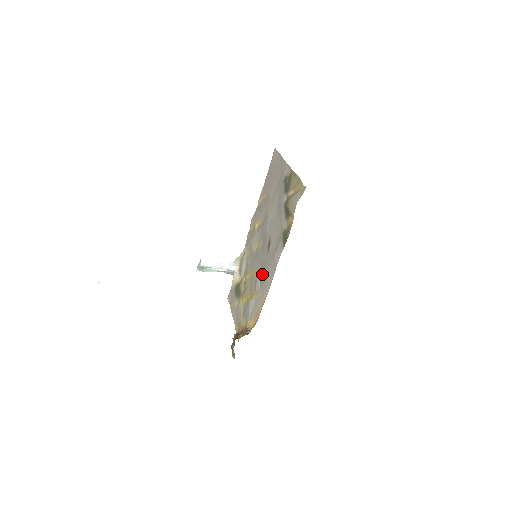
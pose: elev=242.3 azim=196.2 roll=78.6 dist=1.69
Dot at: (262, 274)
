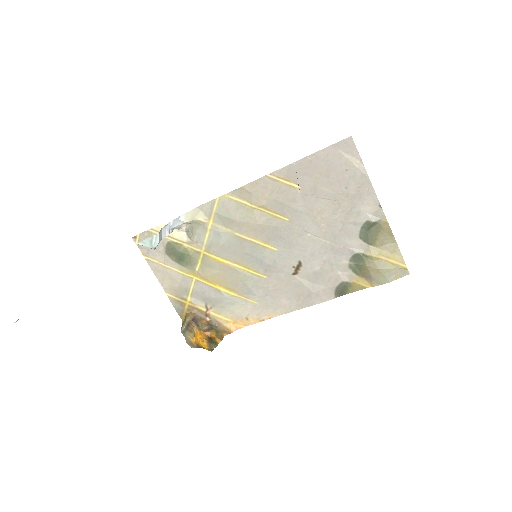
Dot at: (267, 286)
